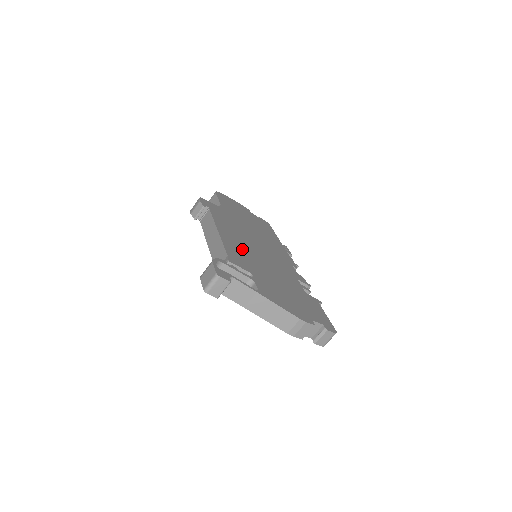
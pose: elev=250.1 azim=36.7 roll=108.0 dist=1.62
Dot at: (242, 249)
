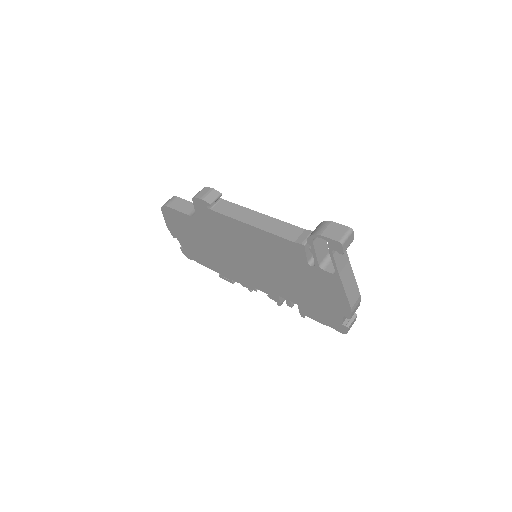
Dot at: occluded
